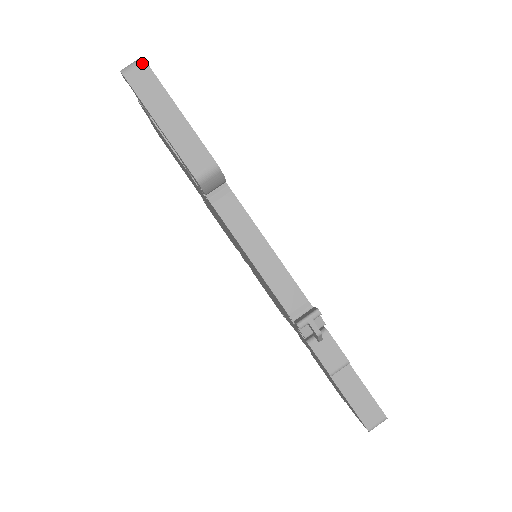
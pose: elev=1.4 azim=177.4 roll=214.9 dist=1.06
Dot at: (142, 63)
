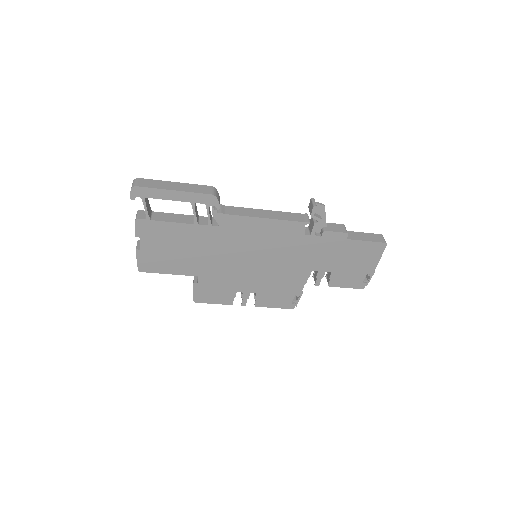
Dot at: (138, 179)
